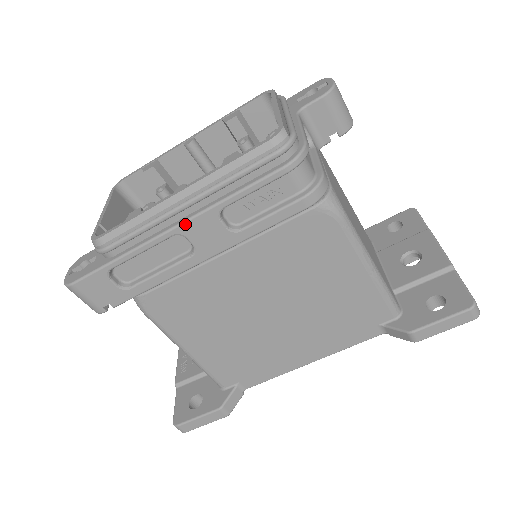
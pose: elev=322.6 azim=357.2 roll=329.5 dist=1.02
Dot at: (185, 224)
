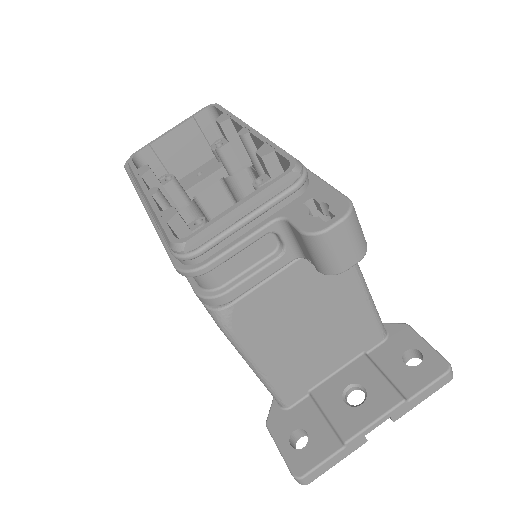
Dot at: (148, 215)
